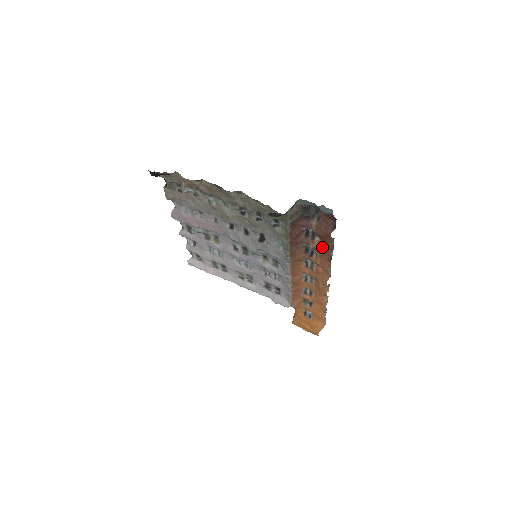
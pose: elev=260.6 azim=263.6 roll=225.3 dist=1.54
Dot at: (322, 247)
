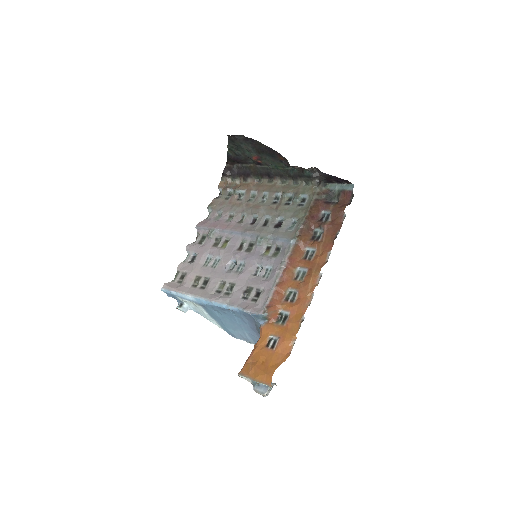
Dot at: (331, 228)
